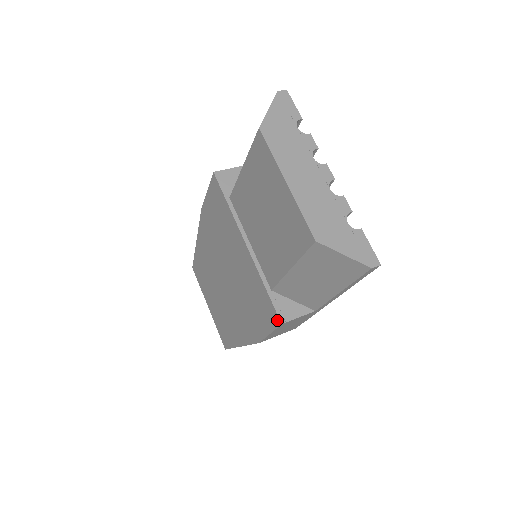
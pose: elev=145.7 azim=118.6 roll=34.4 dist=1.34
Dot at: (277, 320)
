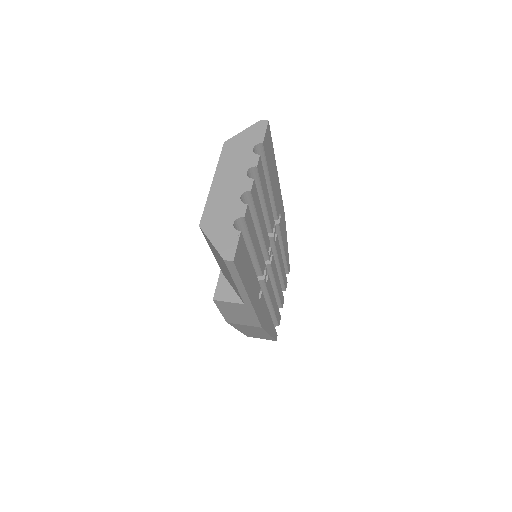
Dot at: (215, 297)
